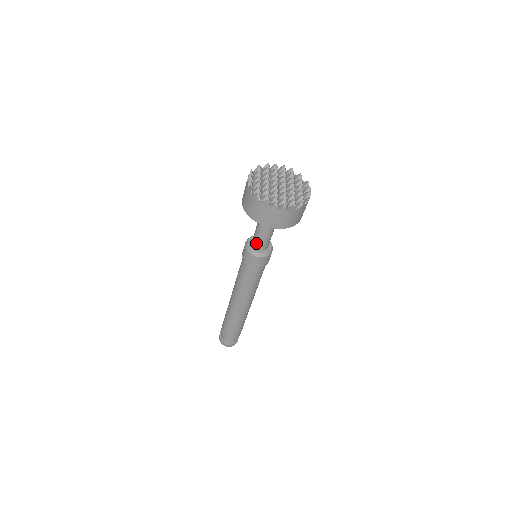
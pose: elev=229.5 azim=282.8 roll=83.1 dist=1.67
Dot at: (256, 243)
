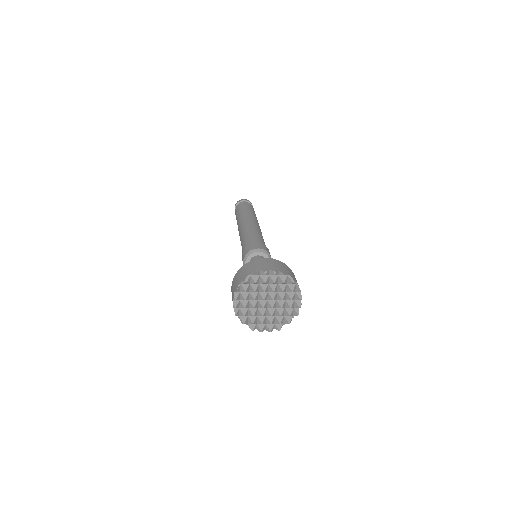
Dot at: occluded
